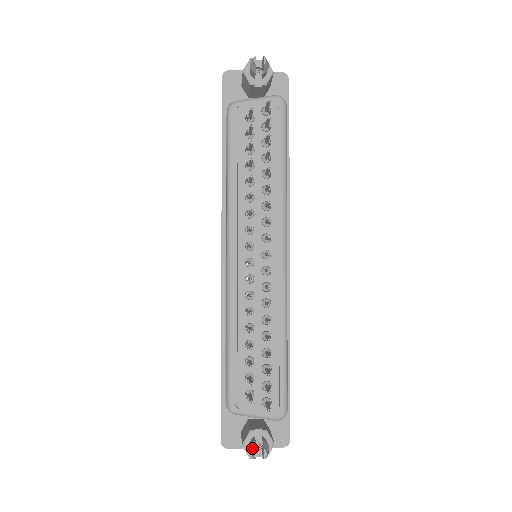
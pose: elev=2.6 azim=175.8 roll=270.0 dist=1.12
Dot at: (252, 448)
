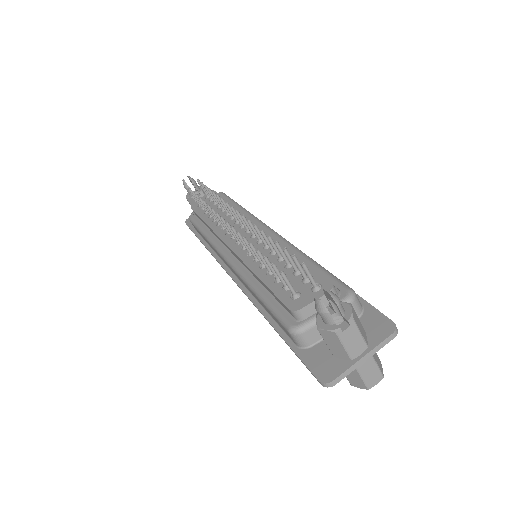
Dot at: occluded
